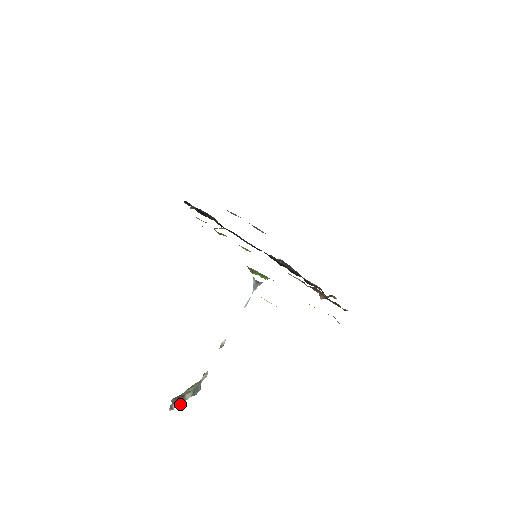
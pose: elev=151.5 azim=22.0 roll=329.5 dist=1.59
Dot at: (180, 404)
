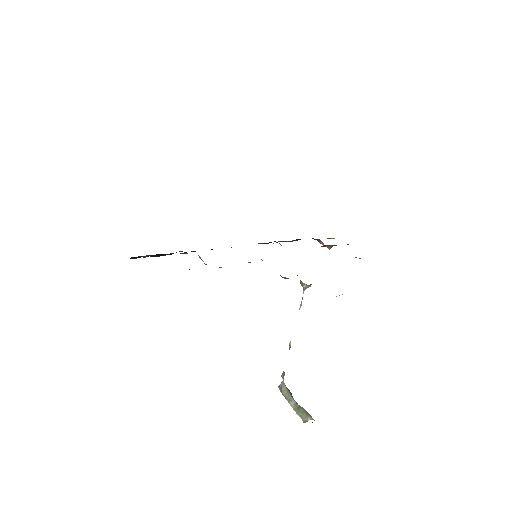
Dot at: occluded
